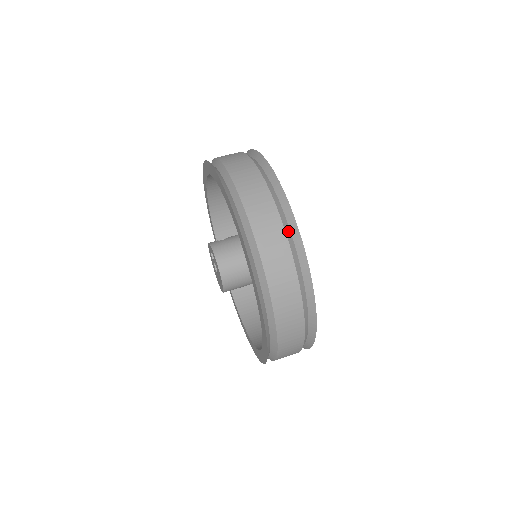
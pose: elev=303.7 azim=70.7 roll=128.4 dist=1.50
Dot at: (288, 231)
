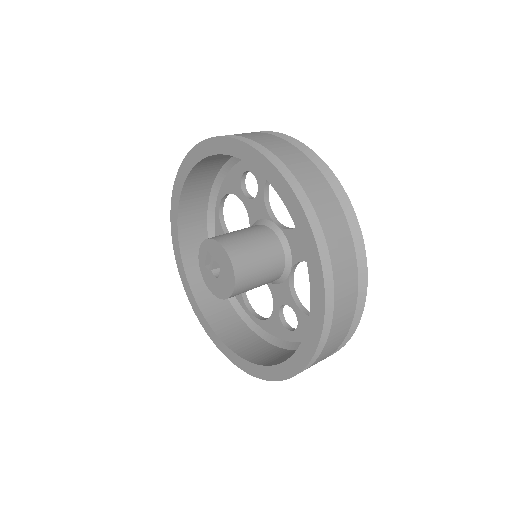
Dot at: occluded
